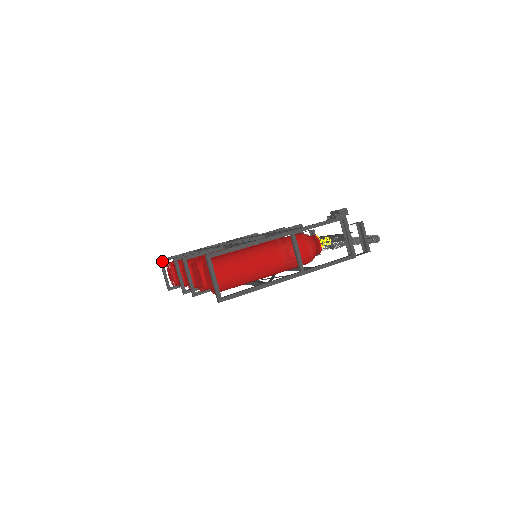
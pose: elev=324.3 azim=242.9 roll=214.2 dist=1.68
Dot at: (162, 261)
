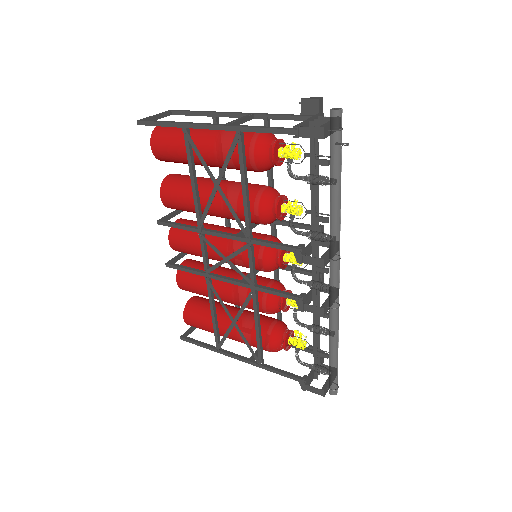
Dot at: occluded
